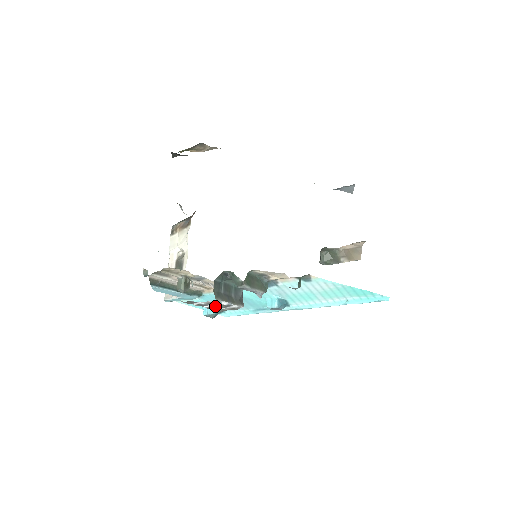
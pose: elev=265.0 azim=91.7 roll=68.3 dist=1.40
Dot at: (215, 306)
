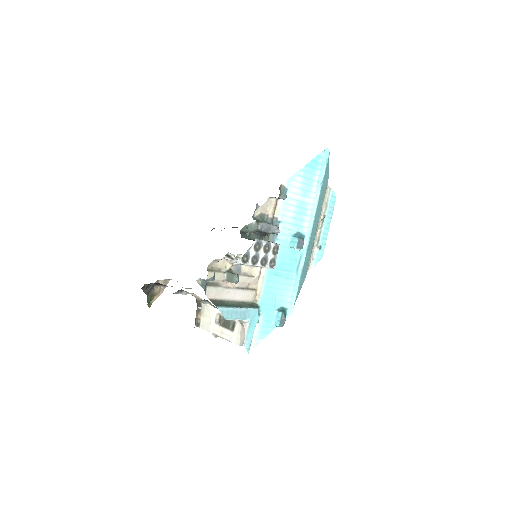
Dot at: (263, 255)
